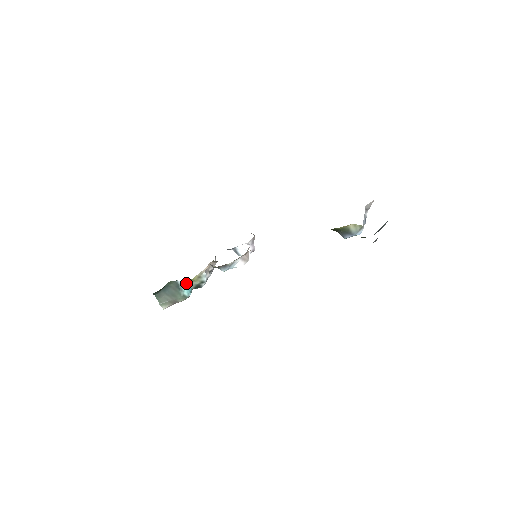
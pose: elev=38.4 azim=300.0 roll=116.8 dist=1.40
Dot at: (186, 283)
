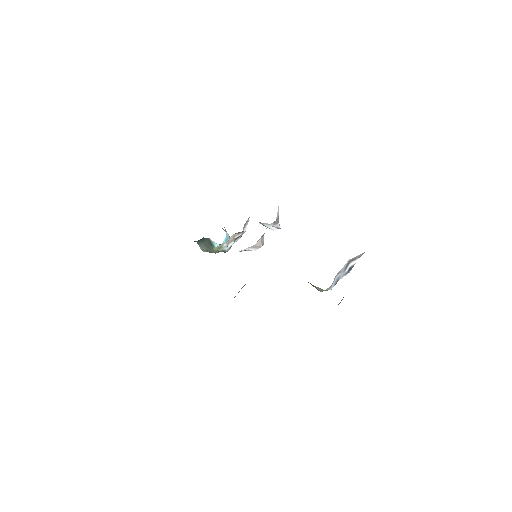
Dot at: occluded
